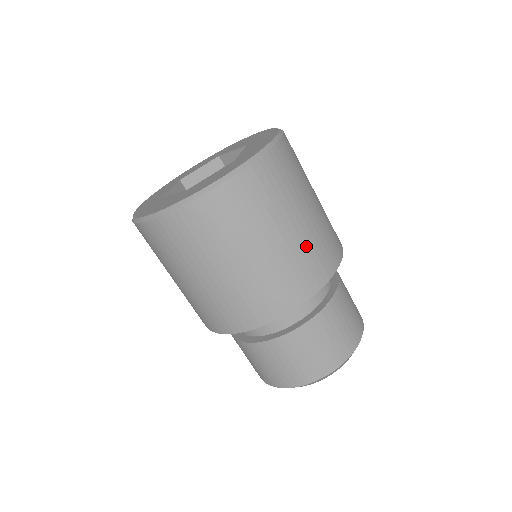
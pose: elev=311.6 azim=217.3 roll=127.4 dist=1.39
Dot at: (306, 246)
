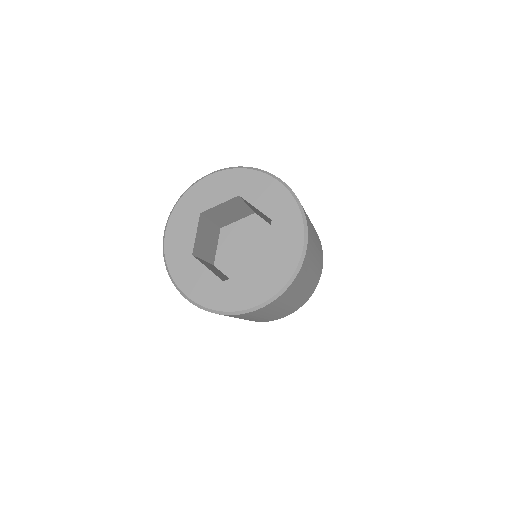
Dot at: occluded
